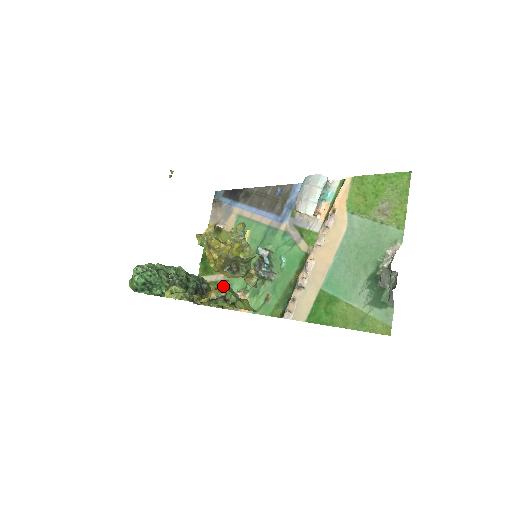
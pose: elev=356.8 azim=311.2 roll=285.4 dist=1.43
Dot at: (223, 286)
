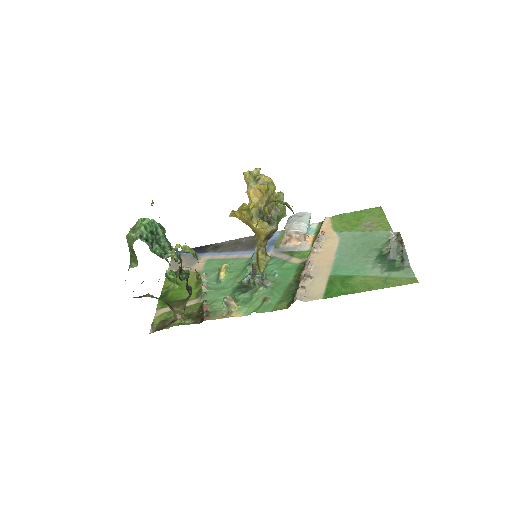
Dot at: occluded
